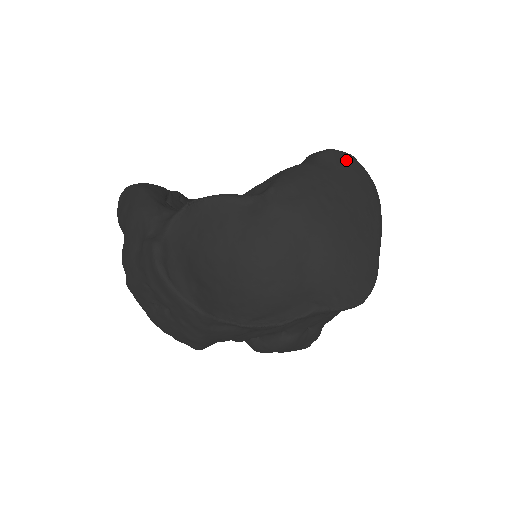
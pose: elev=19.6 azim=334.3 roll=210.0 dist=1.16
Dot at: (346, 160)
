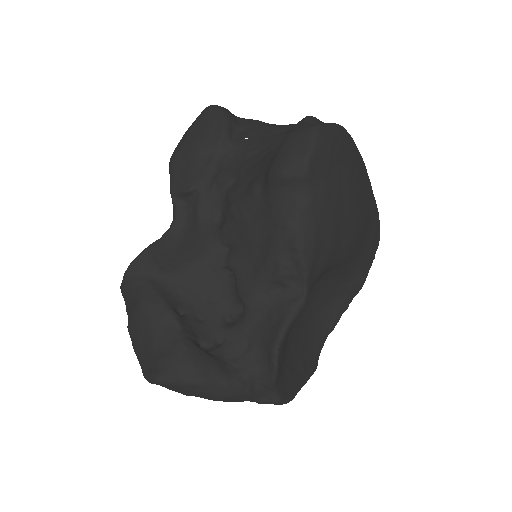
Dot at: (326, 153)
